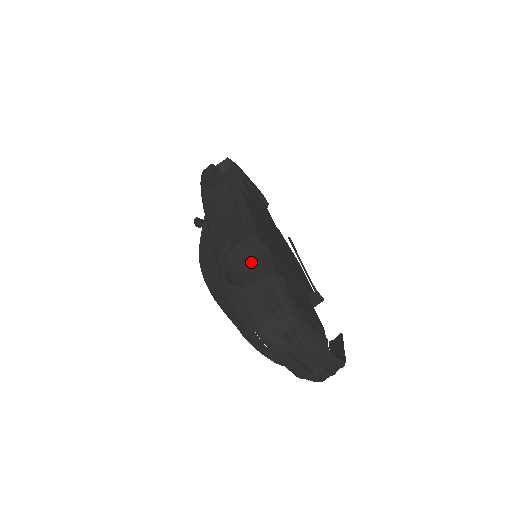
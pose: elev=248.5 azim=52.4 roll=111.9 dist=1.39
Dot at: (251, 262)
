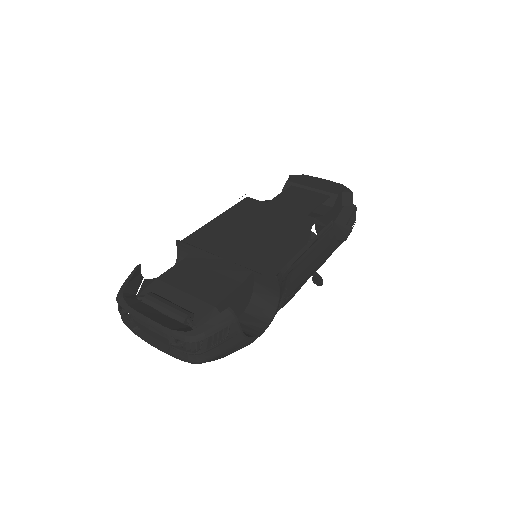
Dot at: occluded
